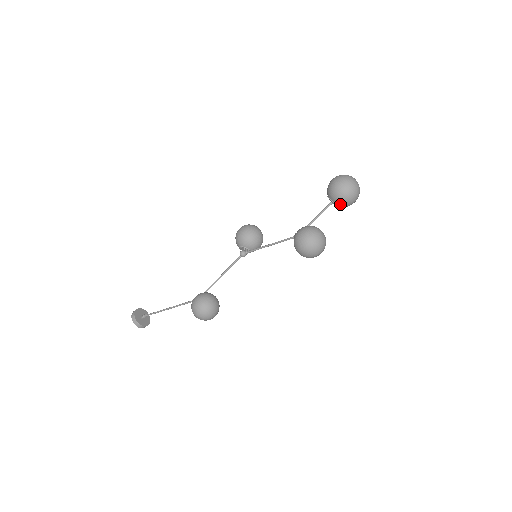
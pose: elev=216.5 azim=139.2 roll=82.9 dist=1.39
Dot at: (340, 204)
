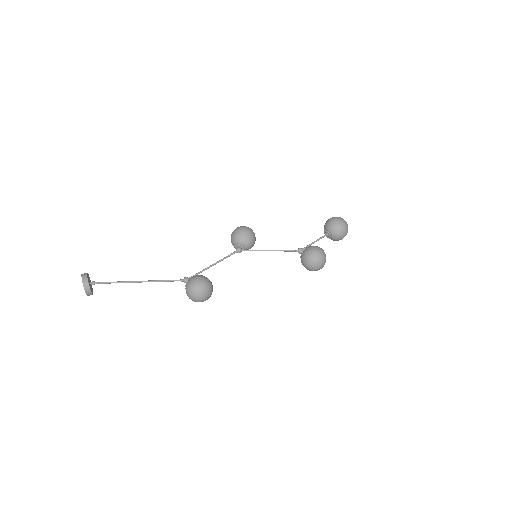
Dot at: (336, 238)
